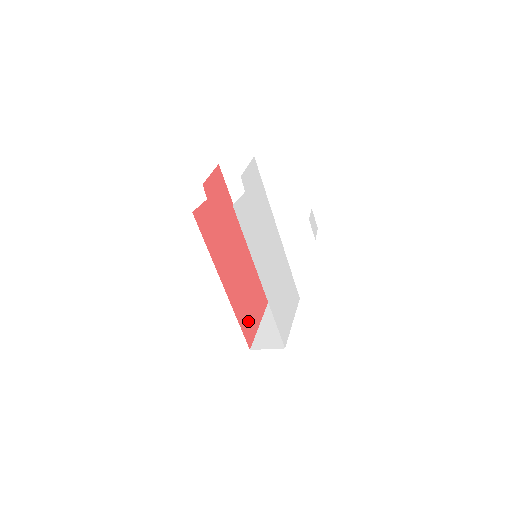
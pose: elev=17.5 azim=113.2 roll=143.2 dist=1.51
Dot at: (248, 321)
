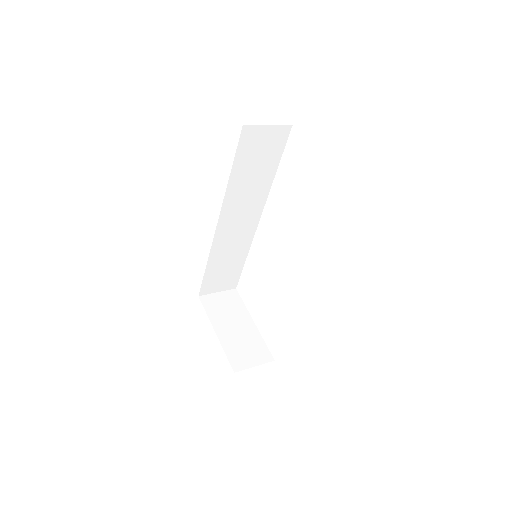
Dot at: occluded
